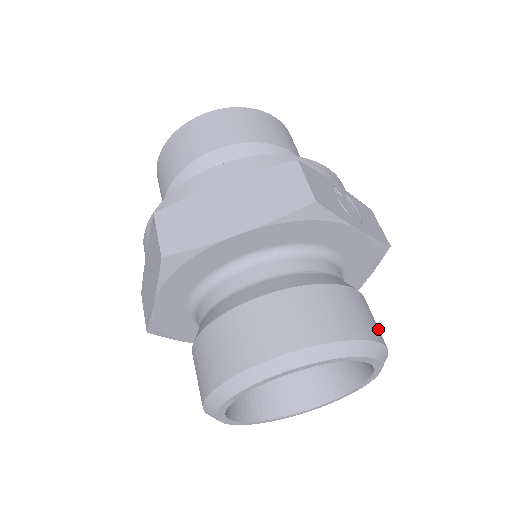
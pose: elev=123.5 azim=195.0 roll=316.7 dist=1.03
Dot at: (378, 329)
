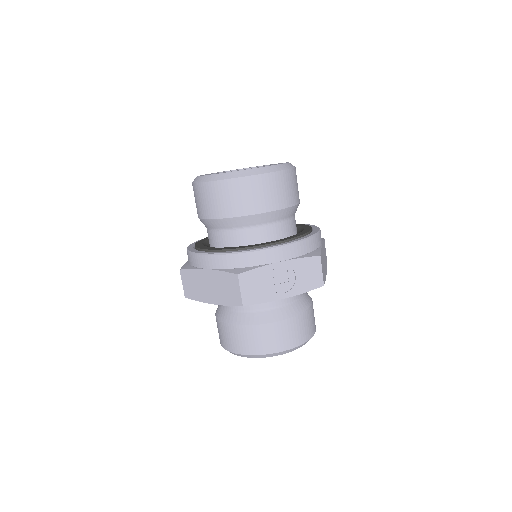
Dot at: (297, 336)
